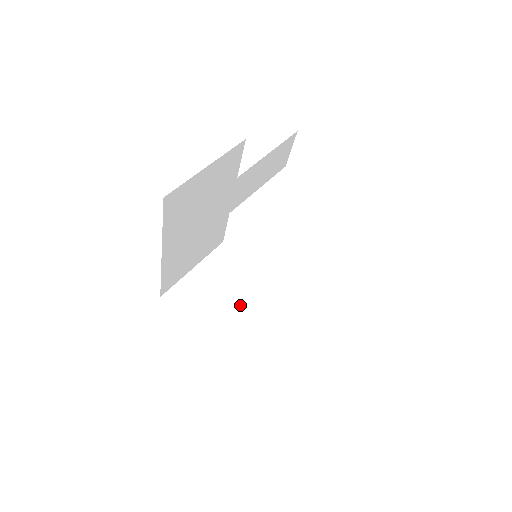
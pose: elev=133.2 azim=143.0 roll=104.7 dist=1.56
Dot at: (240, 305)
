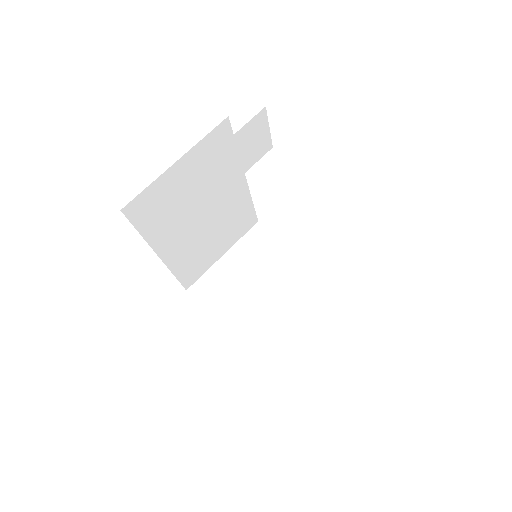
Dot at: (271, 297)
